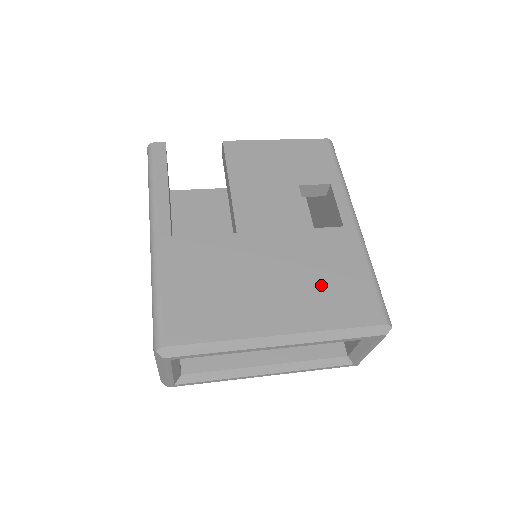
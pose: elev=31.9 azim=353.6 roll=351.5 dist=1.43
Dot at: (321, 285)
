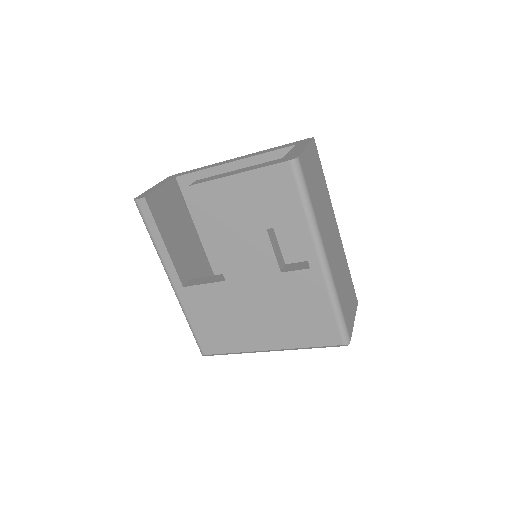
Dot at: (294, 319)
